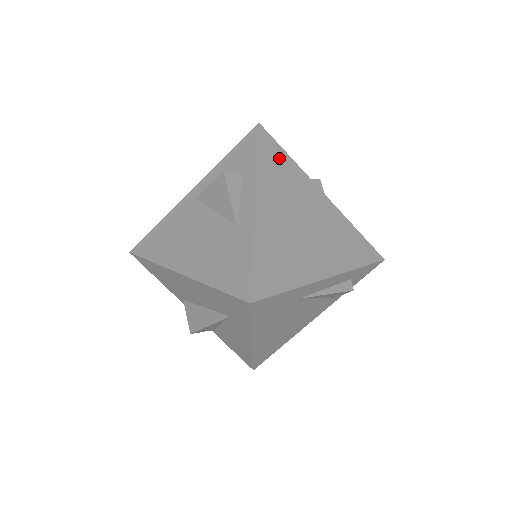
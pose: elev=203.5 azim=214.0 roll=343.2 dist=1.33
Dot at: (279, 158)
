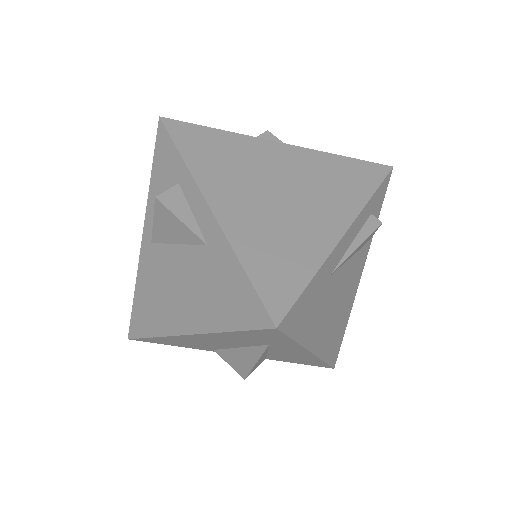
Dot at: (206, 139)
